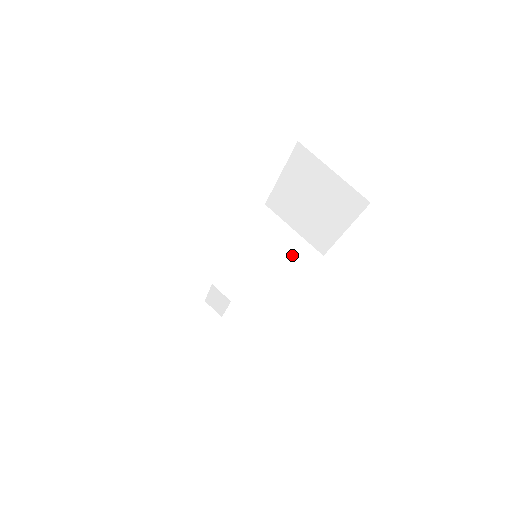
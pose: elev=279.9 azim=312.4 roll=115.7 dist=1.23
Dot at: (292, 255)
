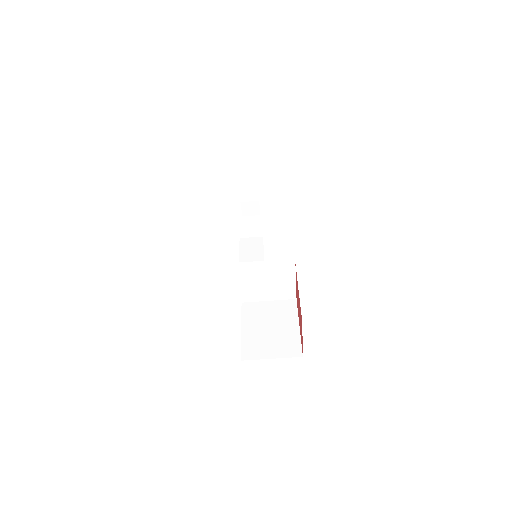
Dot at: (279, 277)
